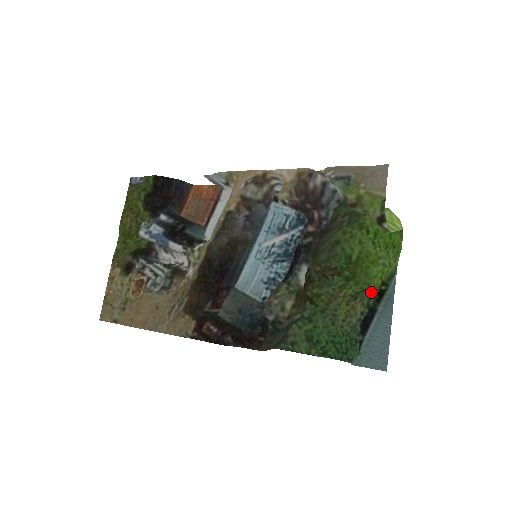
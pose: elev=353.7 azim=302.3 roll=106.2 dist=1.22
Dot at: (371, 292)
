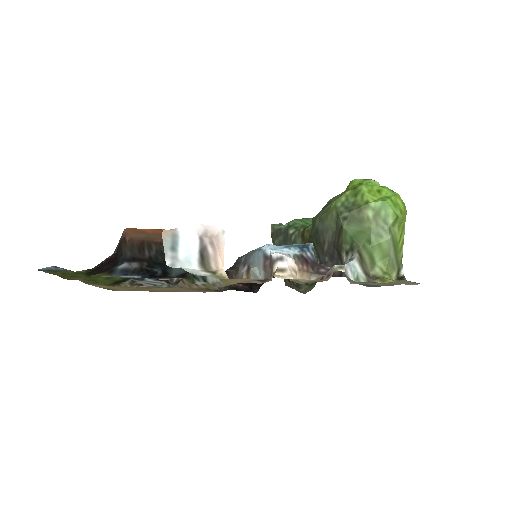
Dot at: occluded
